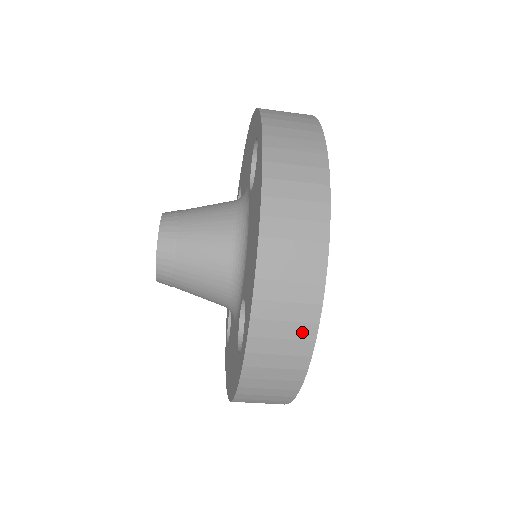
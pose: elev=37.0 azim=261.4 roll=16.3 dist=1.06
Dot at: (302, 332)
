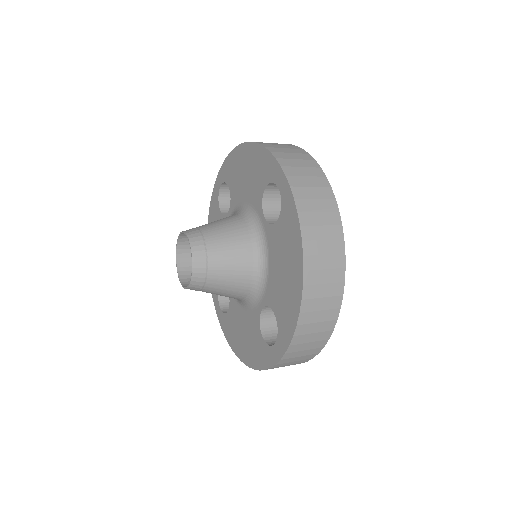
Dot at: (322, 336)
